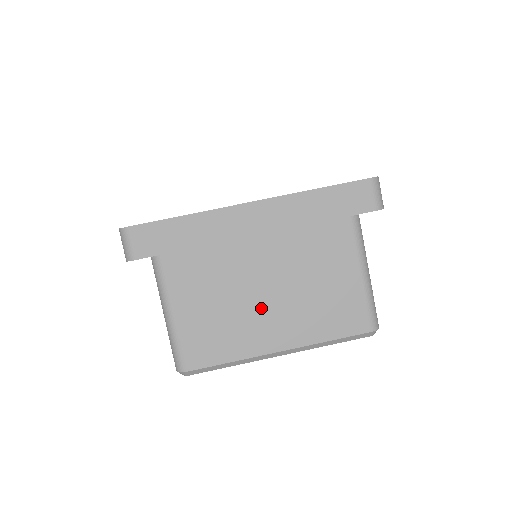
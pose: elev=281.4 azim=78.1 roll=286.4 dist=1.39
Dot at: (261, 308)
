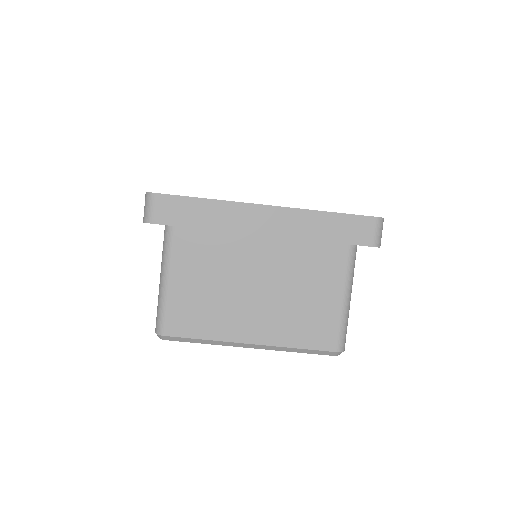
Dot at: (247, 300)
